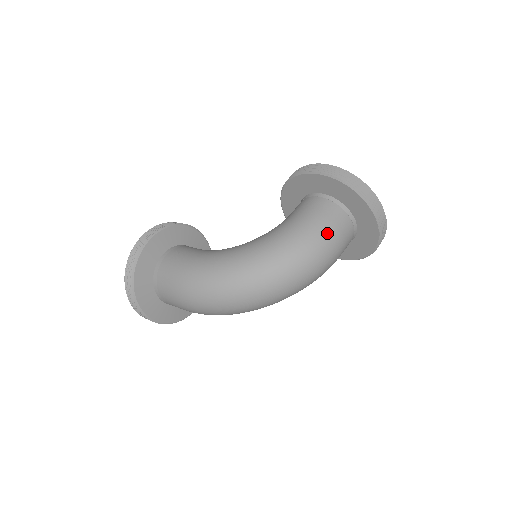
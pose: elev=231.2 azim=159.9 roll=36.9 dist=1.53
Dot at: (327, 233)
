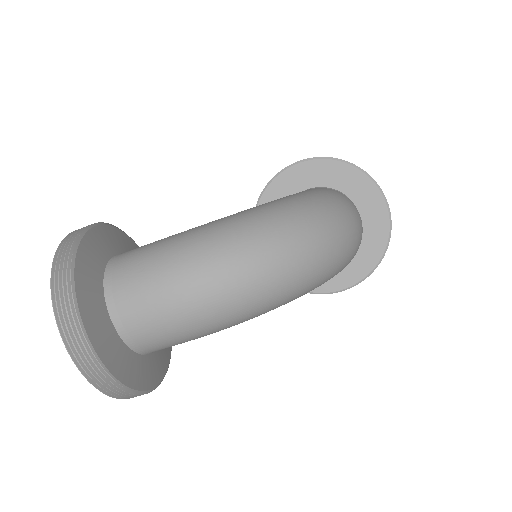
Dot at: (346, 197)
